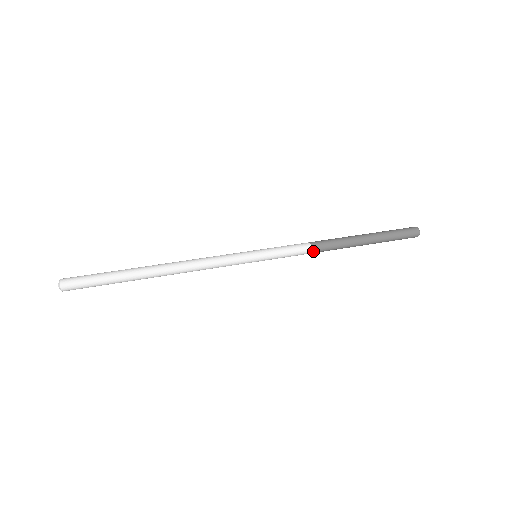
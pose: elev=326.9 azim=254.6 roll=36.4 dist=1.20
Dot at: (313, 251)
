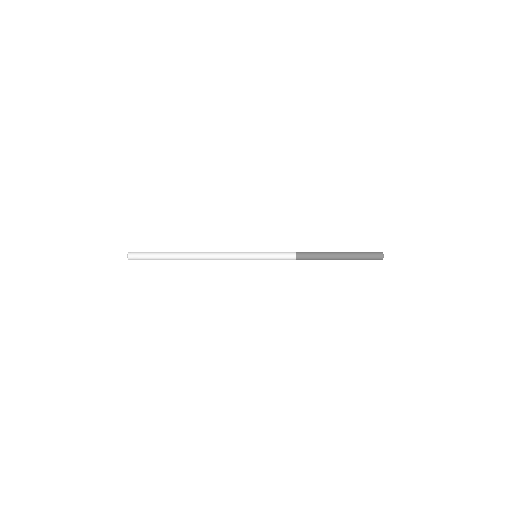
Dot at: (297, 257)
